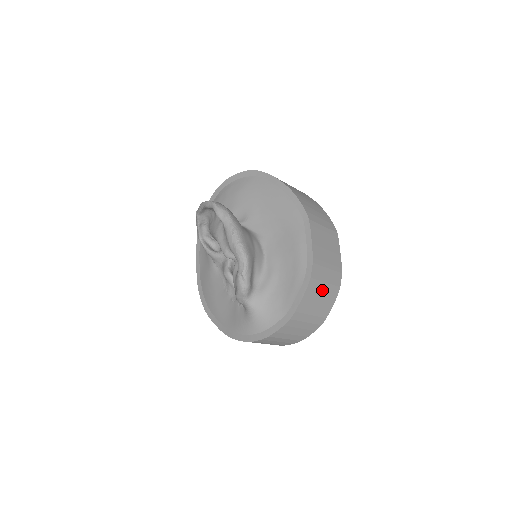
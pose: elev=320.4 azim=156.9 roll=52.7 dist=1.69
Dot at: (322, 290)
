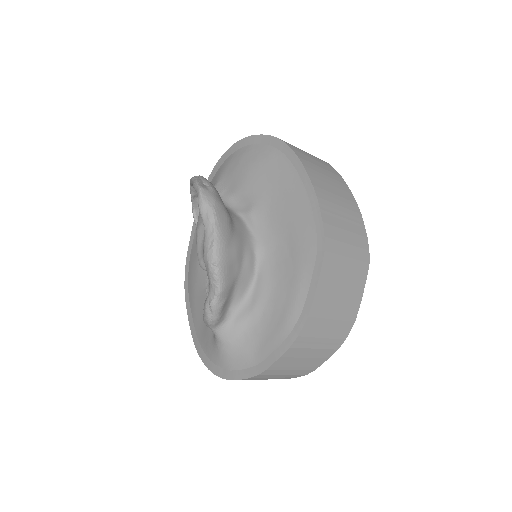
Dot at: (314, 346)
